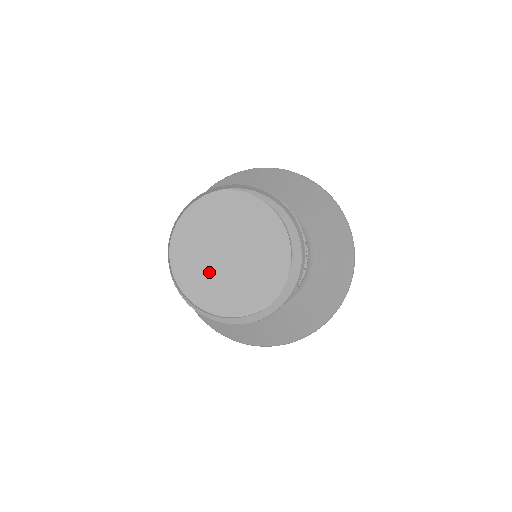
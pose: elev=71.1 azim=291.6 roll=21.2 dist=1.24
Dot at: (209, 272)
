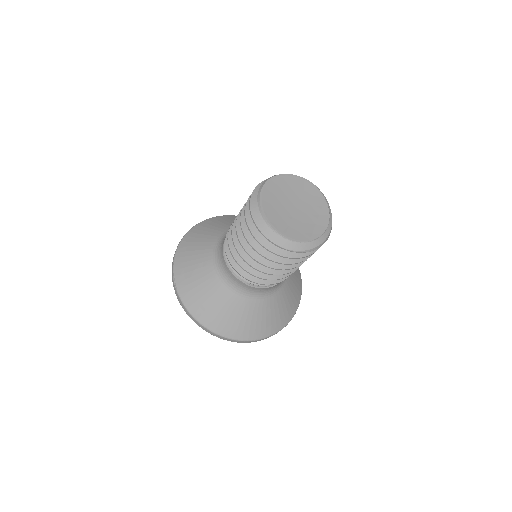
Dot at: (279, 203)
